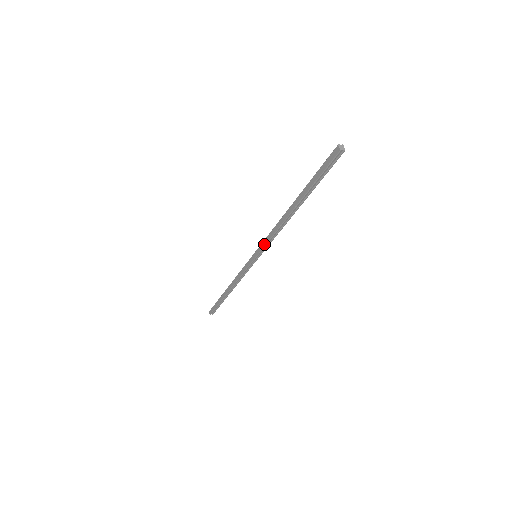
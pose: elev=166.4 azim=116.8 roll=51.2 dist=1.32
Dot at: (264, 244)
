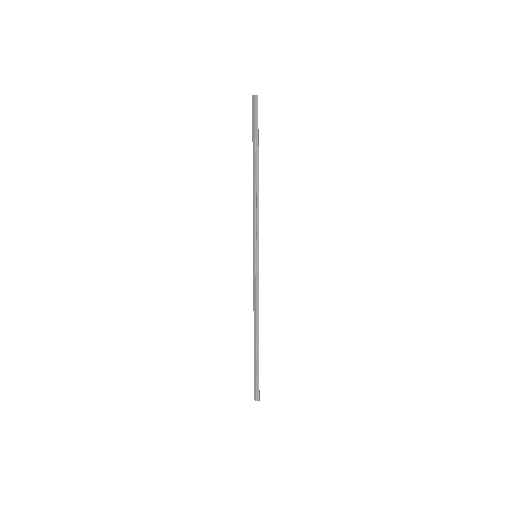
Dot at: (254, 231)
